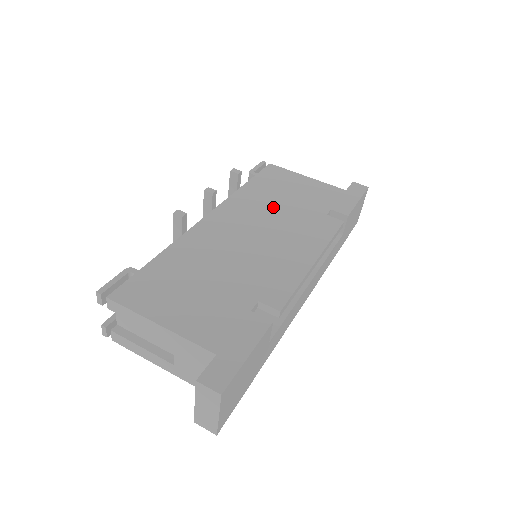
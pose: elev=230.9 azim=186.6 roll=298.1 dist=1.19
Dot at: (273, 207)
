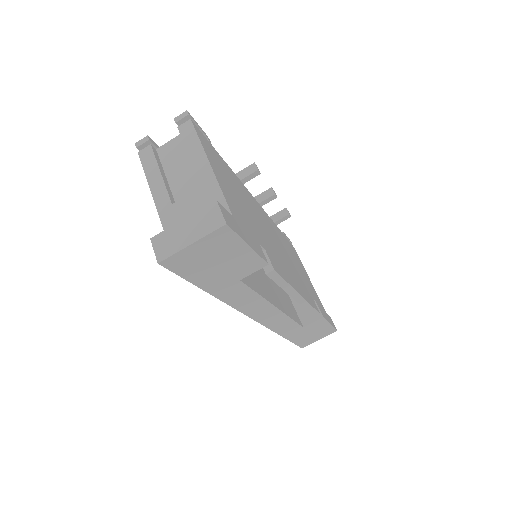
Dot at: occluded
